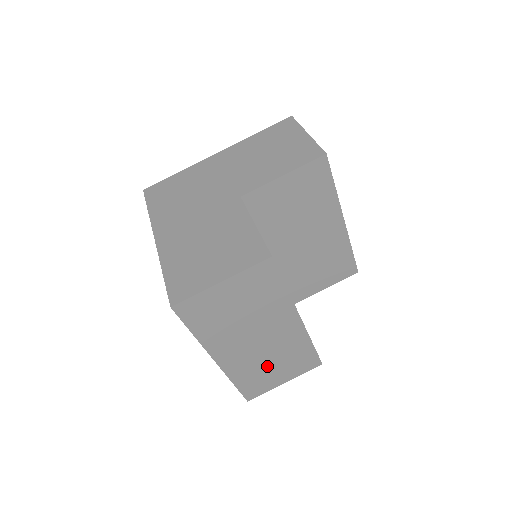
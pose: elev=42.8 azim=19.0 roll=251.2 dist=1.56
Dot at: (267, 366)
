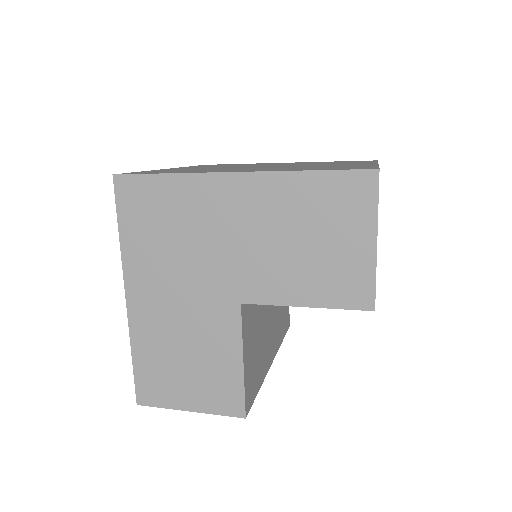
Dot at: occluded
